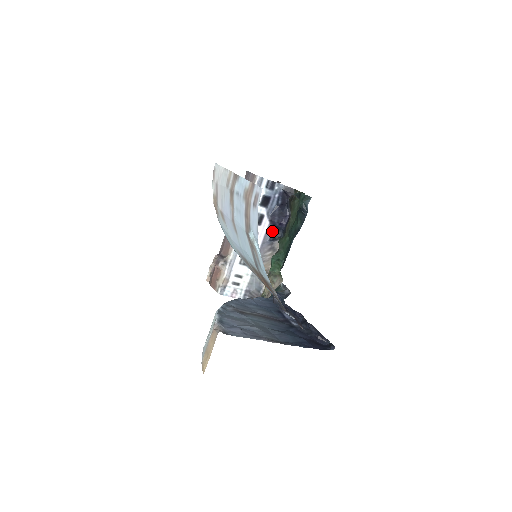
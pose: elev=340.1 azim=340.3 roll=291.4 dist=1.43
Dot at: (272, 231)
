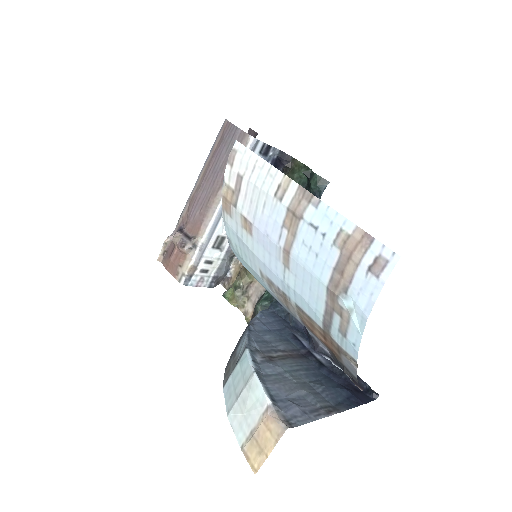
Dot at: occluded
